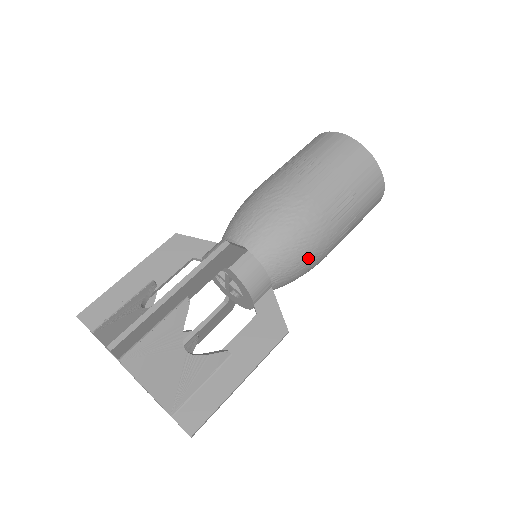
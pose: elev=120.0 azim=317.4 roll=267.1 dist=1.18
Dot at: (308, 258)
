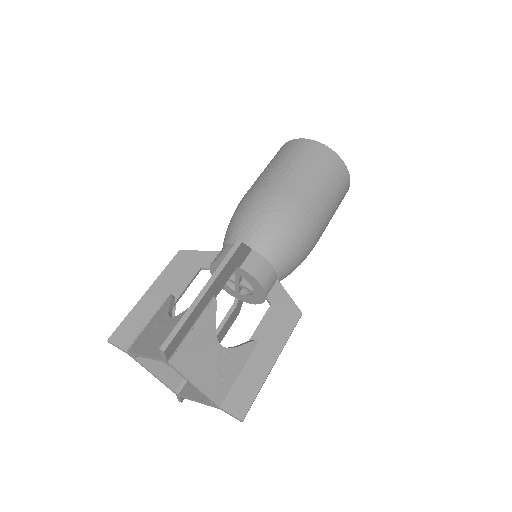
Dot at: (303, 247)
